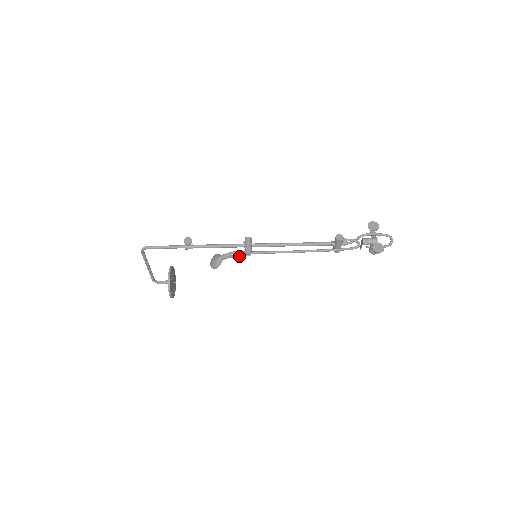
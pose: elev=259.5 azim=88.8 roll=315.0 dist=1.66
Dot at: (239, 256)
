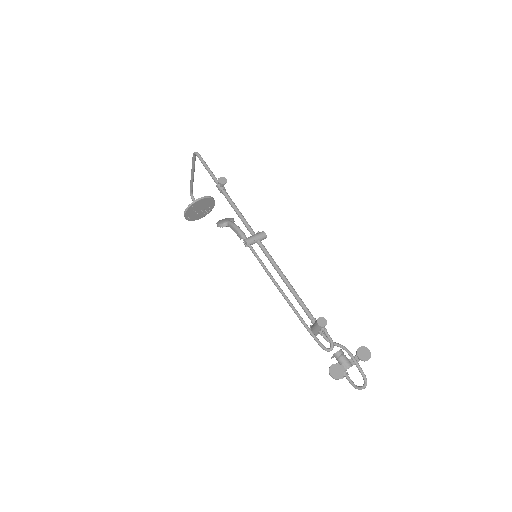
Dot at: (239, 236)
